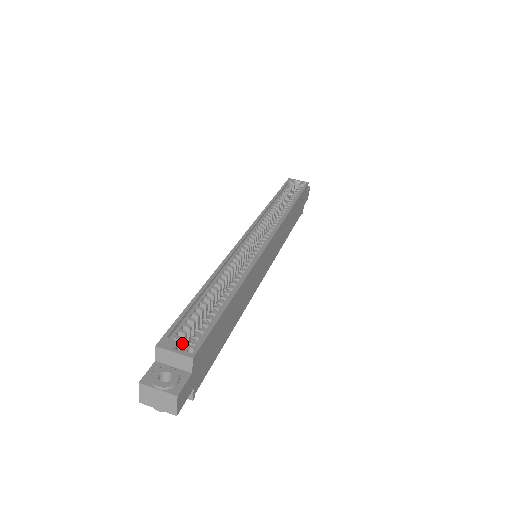
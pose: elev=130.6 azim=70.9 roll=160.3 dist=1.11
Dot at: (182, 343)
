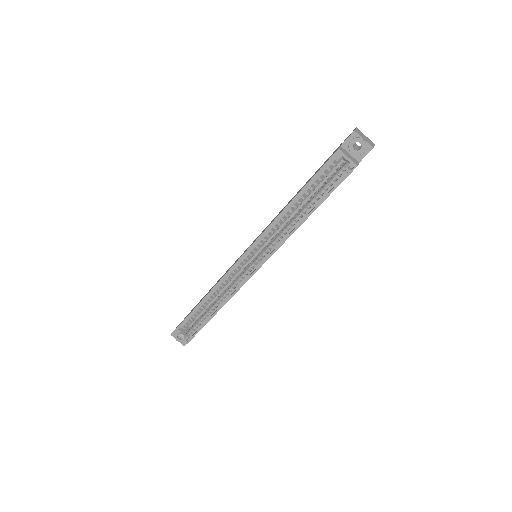
Dot at: occluded
